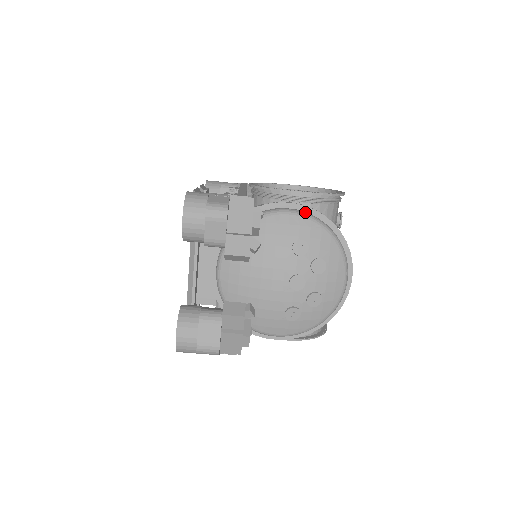
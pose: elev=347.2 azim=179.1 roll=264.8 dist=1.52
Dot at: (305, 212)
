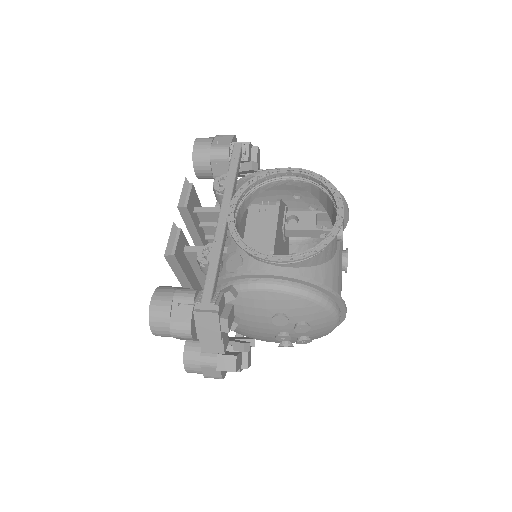
Dot at: (283, 284)
